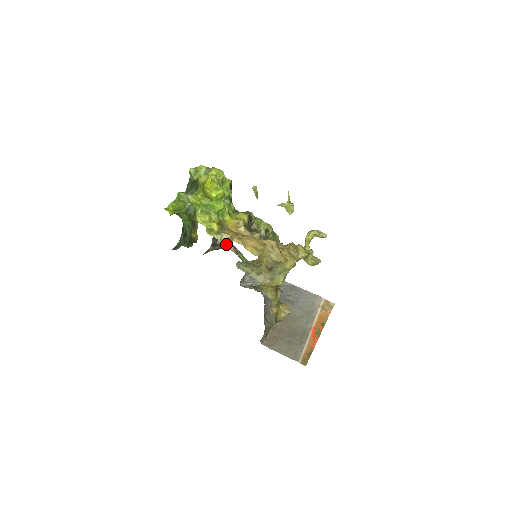
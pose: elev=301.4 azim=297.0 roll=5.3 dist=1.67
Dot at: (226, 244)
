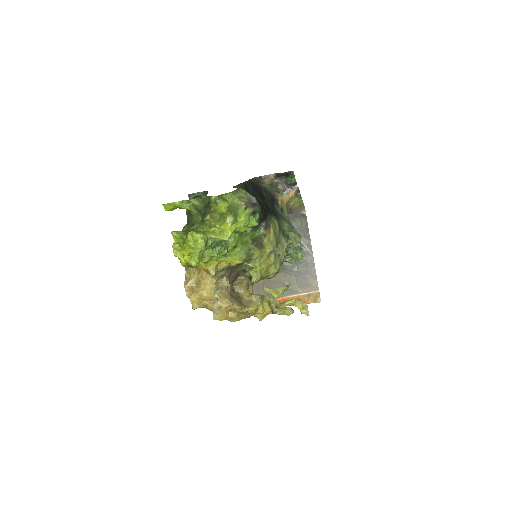
Dot at: (288, 186)
